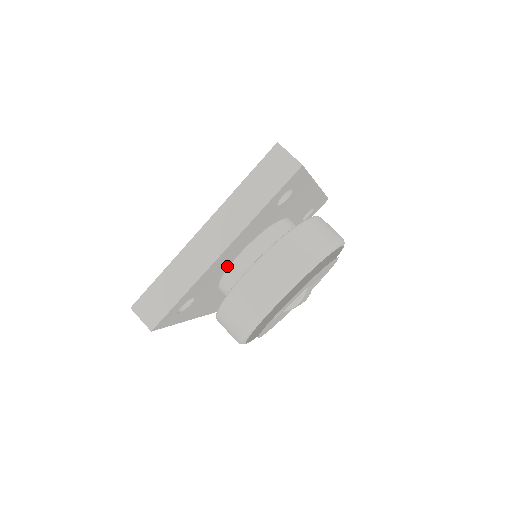
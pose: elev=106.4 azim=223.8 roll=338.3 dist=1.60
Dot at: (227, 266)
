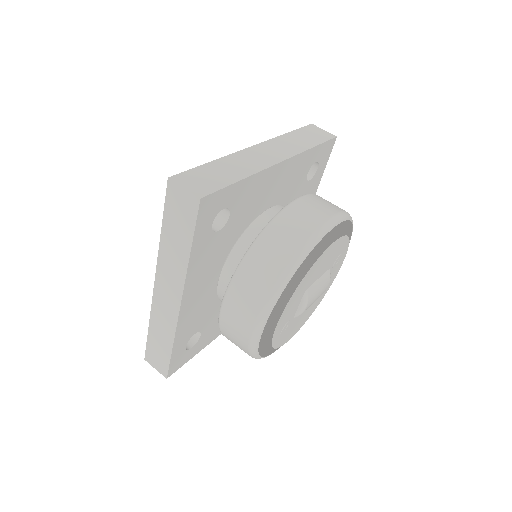
Dot at: (214, 293)
